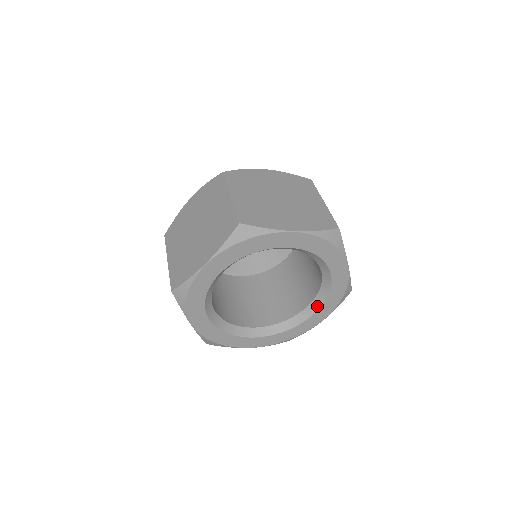
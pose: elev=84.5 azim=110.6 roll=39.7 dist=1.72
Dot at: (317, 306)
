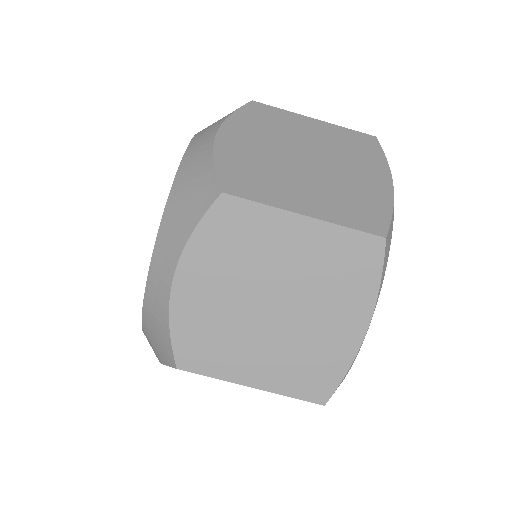
Dot at: occluded
